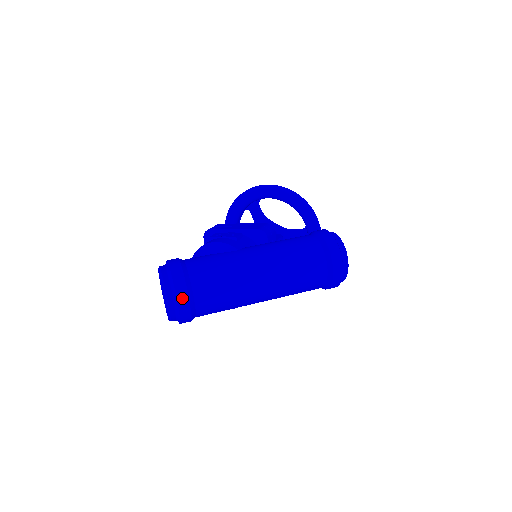
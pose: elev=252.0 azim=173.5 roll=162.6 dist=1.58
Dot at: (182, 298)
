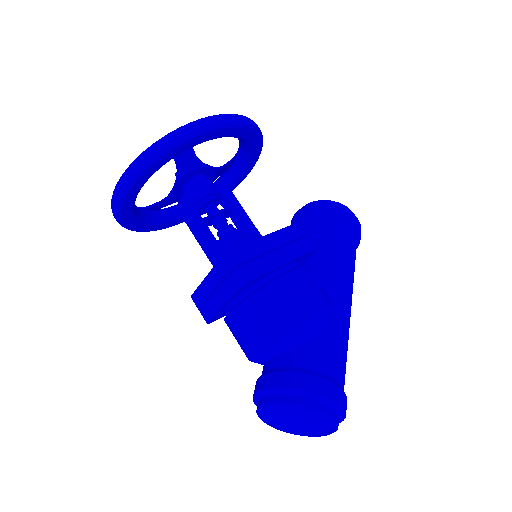
Dot at: occluded
